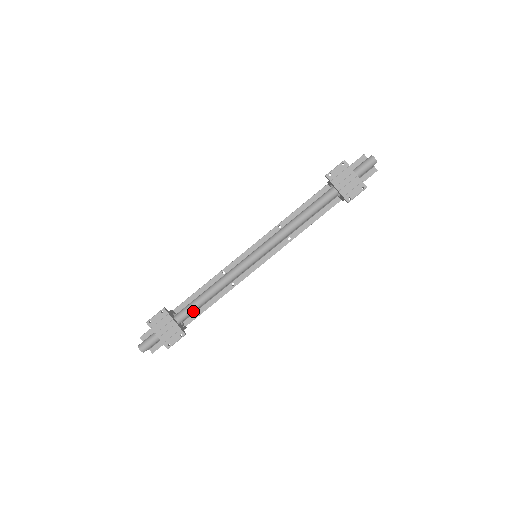
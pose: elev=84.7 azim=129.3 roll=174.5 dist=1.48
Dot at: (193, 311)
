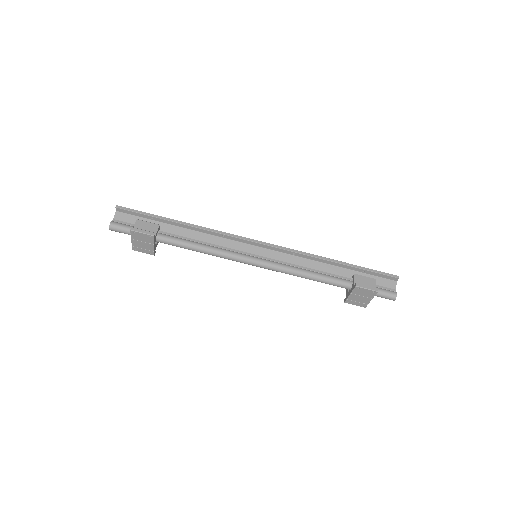
Dot at: (175, 245)
